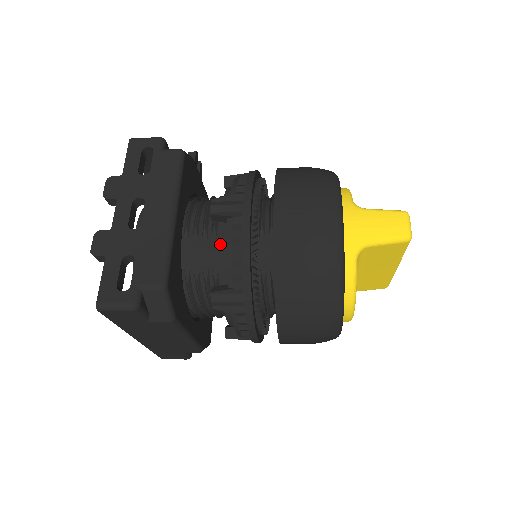
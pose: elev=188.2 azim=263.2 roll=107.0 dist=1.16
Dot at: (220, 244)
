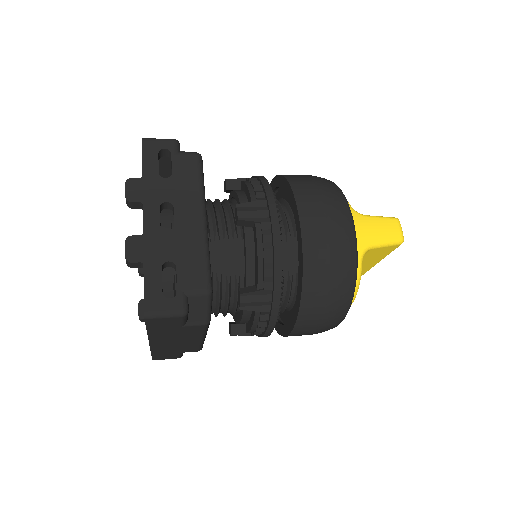
Dot at: (247, 248)
